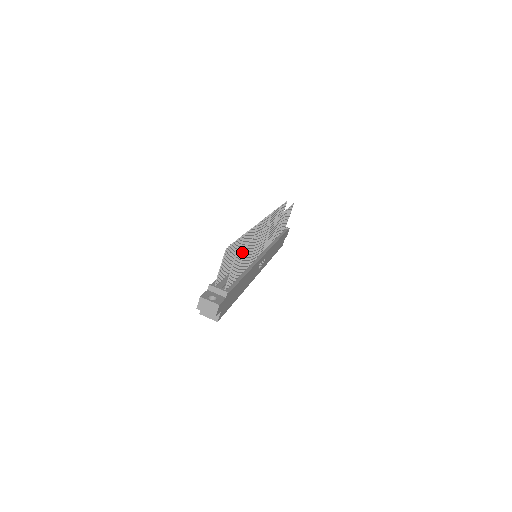
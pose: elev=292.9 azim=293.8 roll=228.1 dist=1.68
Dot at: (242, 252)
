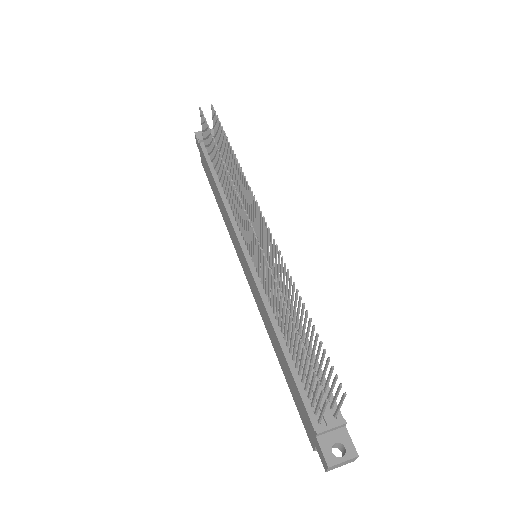
Dot at: (328, 364)
